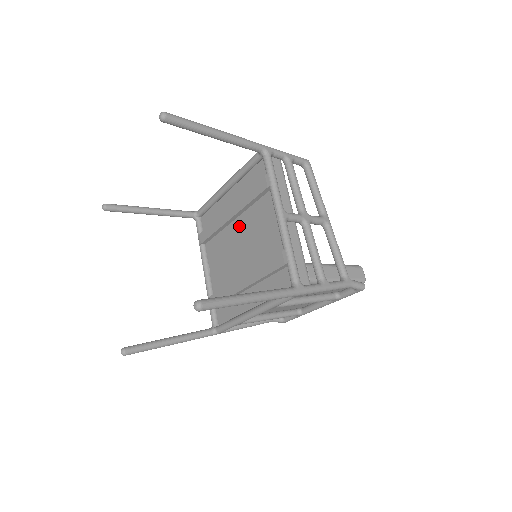
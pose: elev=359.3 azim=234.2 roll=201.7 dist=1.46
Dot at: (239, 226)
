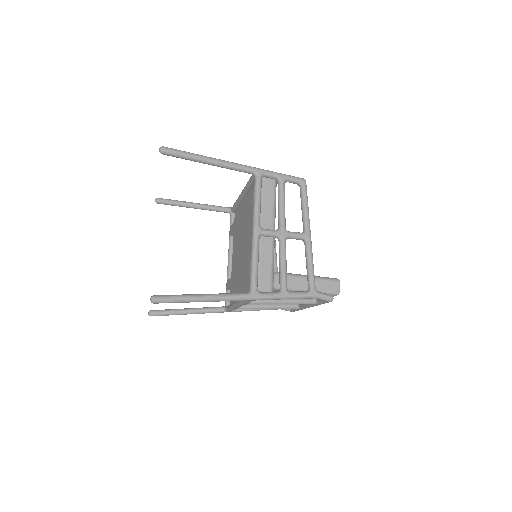
Dot at: (244, 230)
